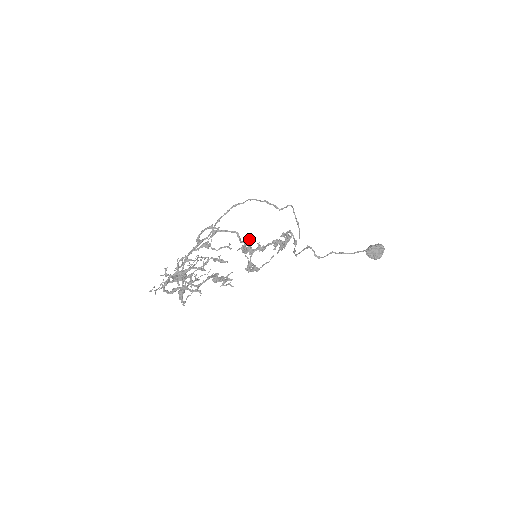
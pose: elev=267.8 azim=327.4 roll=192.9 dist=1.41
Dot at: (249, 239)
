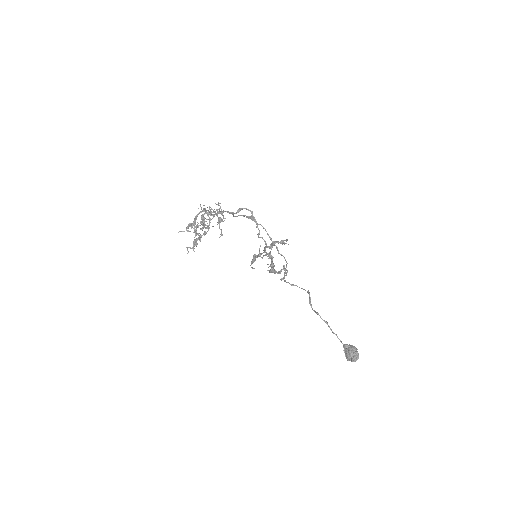
Dot at: (283, 243)
